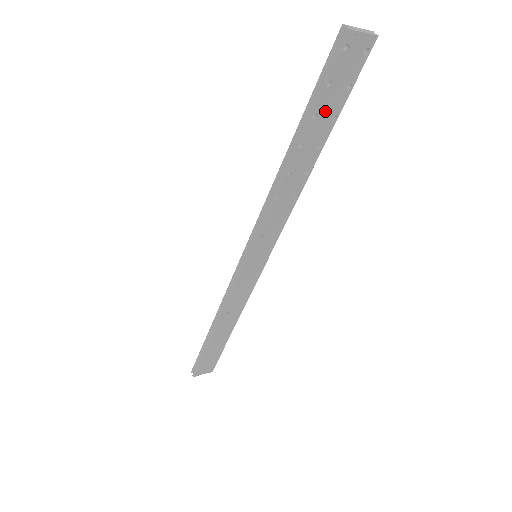
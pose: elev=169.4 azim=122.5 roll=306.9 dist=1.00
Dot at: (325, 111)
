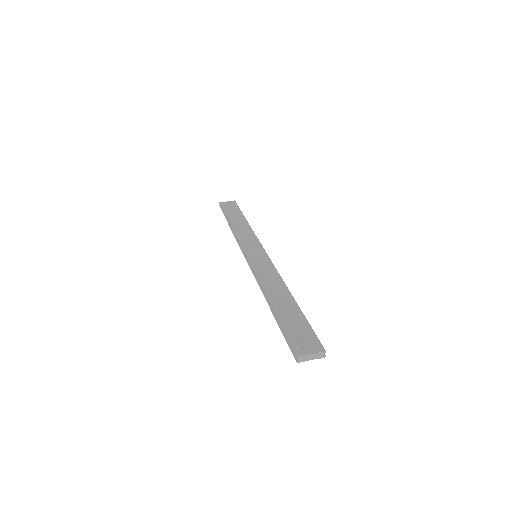
Dot at: occluded
